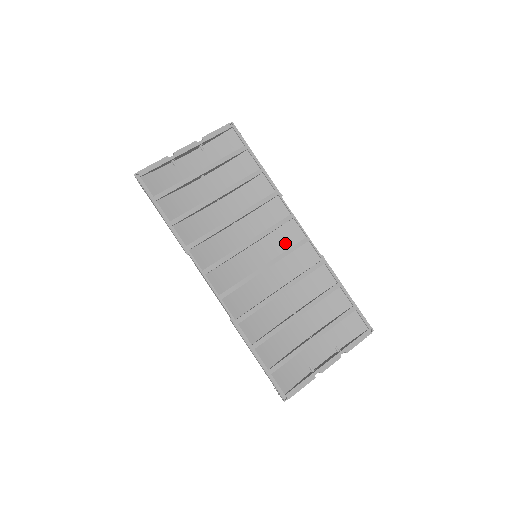
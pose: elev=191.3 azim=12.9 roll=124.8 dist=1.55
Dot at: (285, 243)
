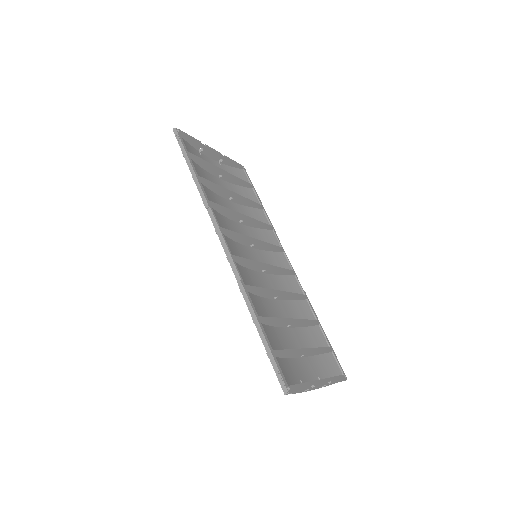
Dot at: (276, 265)
